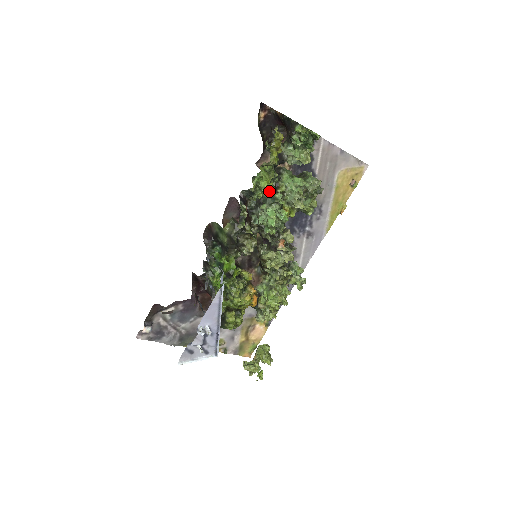
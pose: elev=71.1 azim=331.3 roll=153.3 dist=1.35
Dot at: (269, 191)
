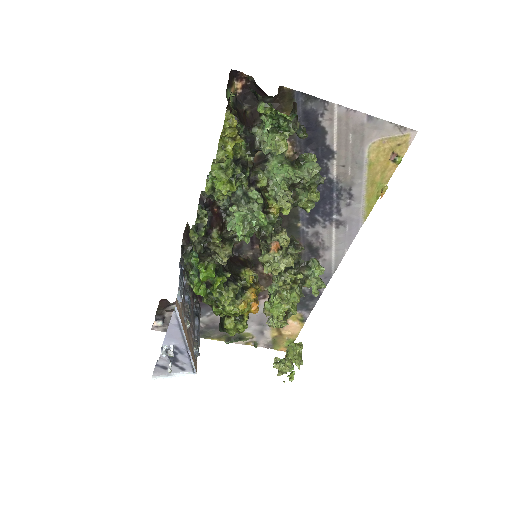
Dot at: (229, 193)
